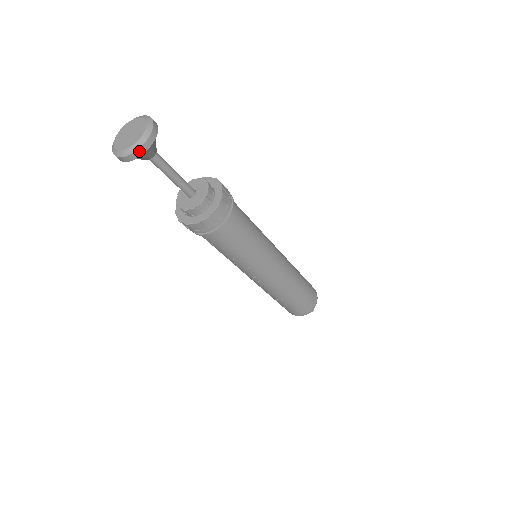
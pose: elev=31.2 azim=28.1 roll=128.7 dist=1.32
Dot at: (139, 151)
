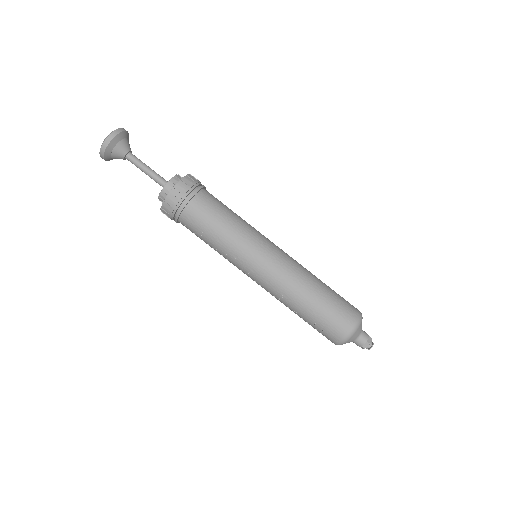
Dot at: (105, 144)
